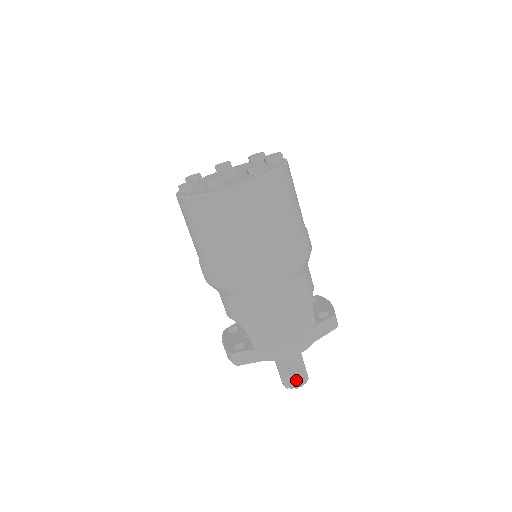
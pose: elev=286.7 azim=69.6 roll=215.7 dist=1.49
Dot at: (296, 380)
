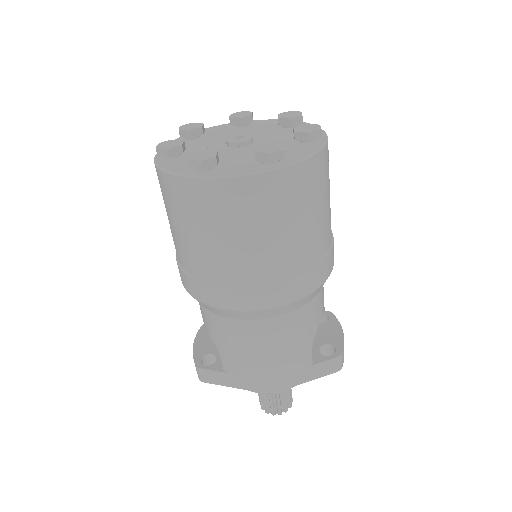
Dot at: (275, 406)
